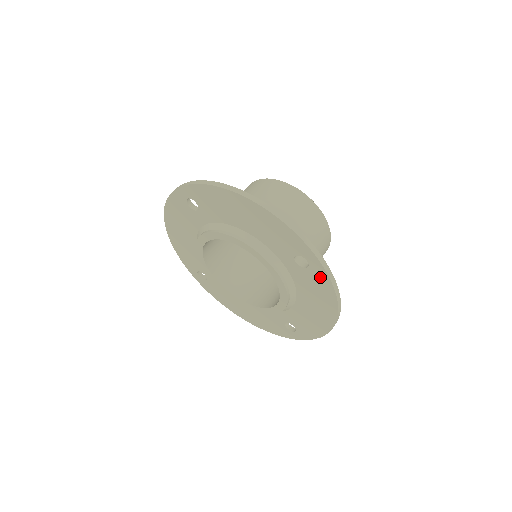
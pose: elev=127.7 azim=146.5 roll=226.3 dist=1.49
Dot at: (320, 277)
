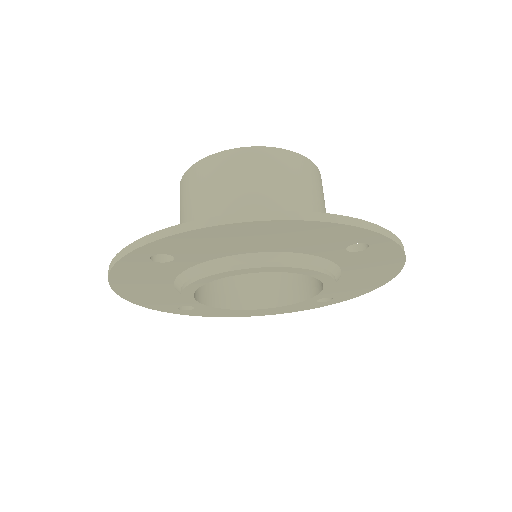
Dot at: (385, 250)
